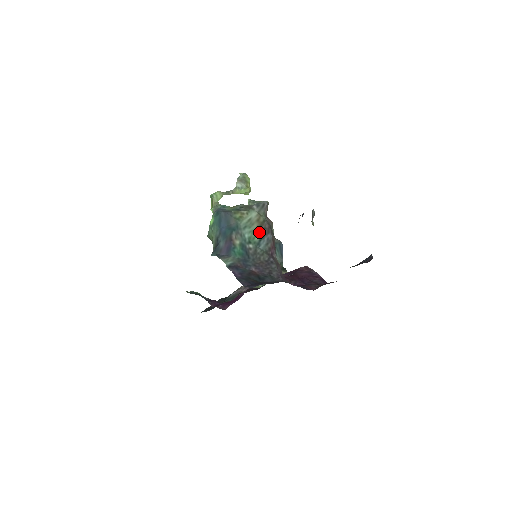
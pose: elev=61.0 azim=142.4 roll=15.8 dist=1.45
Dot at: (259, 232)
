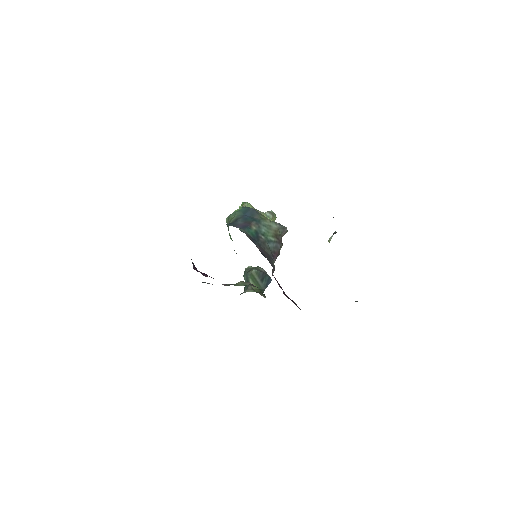
Dot at: (273, 236)
